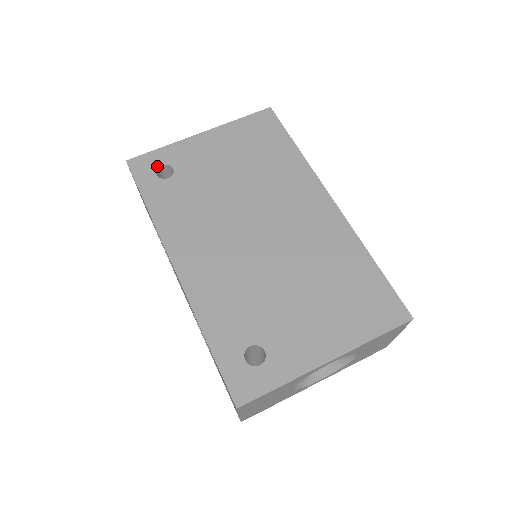
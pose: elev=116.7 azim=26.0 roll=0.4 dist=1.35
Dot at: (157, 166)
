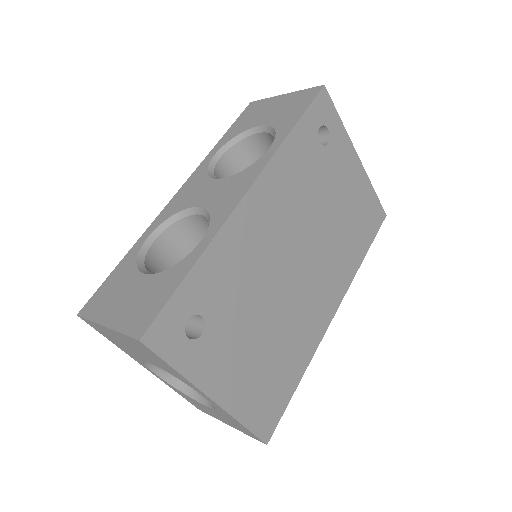
Dot at: (327, 124)
